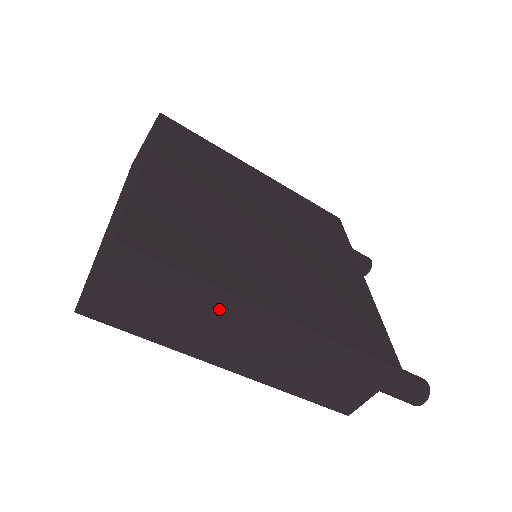
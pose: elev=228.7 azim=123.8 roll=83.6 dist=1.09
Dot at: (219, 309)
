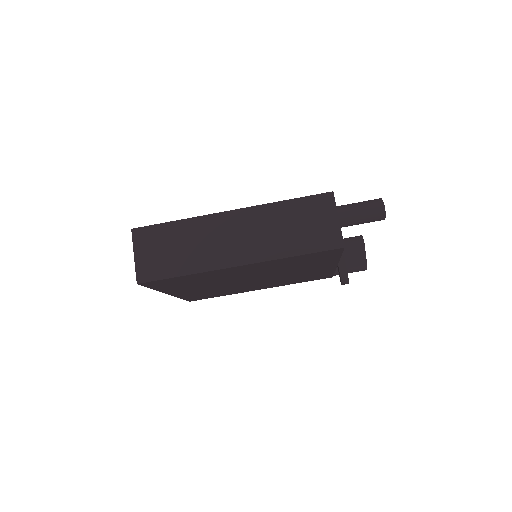
Dot at: (199, 230)
